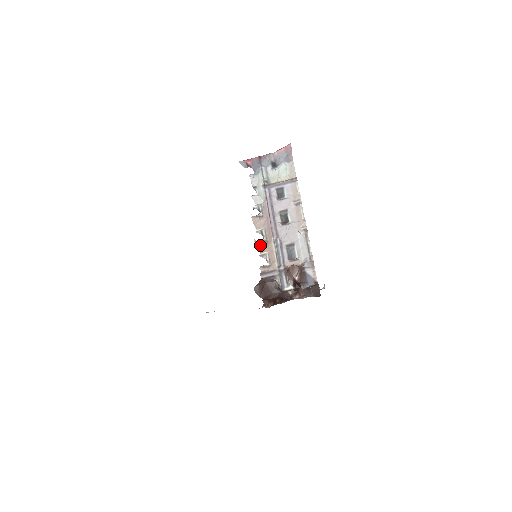
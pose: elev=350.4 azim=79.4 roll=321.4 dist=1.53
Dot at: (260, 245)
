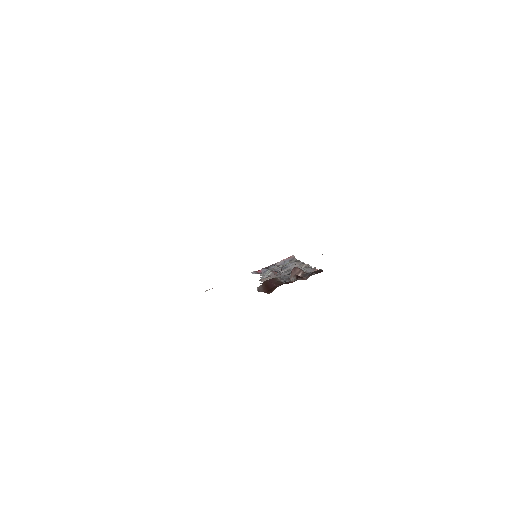
Dot at: occluded
